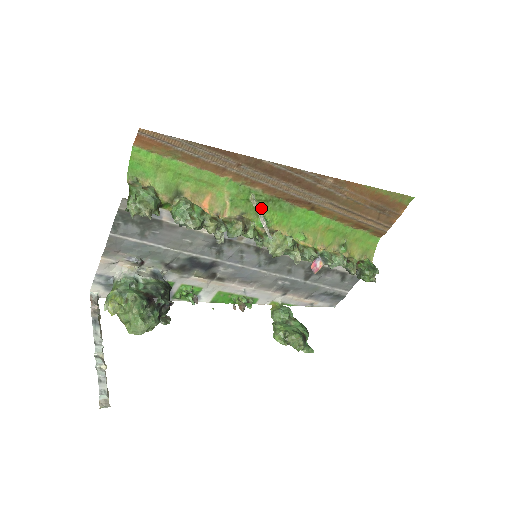
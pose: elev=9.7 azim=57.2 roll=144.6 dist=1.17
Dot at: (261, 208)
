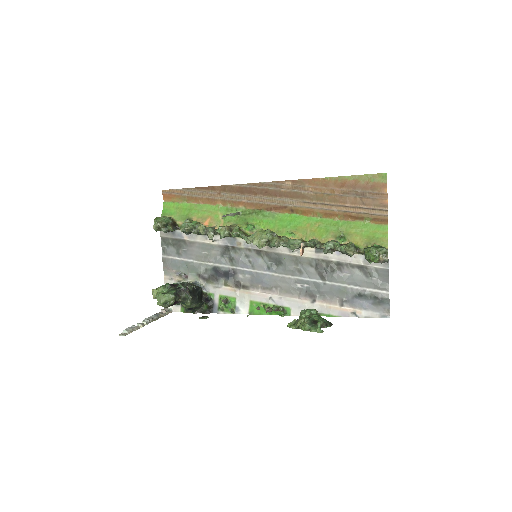
Dot at: (249, 220)
